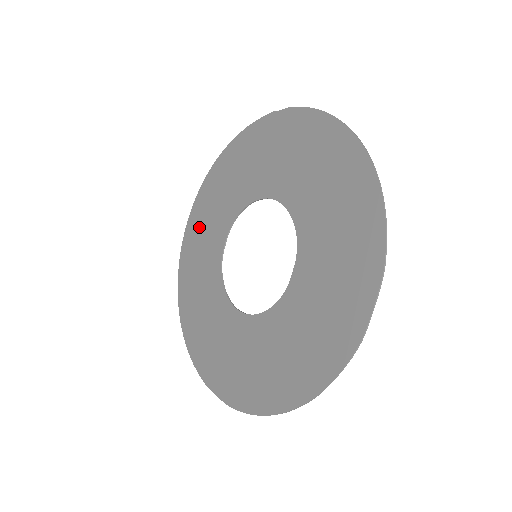
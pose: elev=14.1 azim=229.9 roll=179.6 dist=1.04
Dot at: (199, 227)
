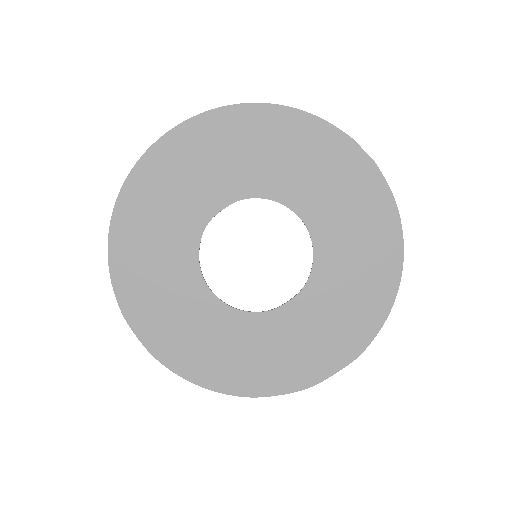
Dot at: (193, 154)
